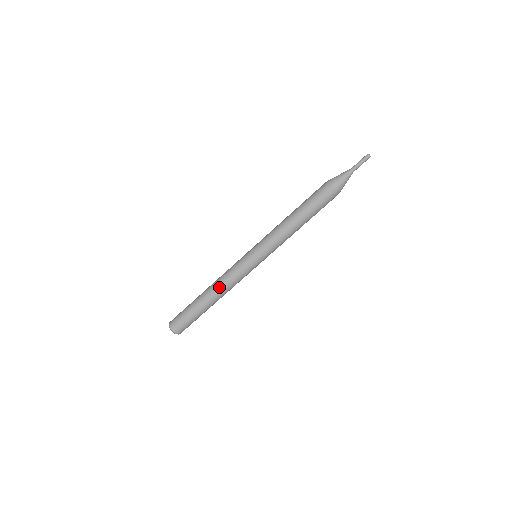
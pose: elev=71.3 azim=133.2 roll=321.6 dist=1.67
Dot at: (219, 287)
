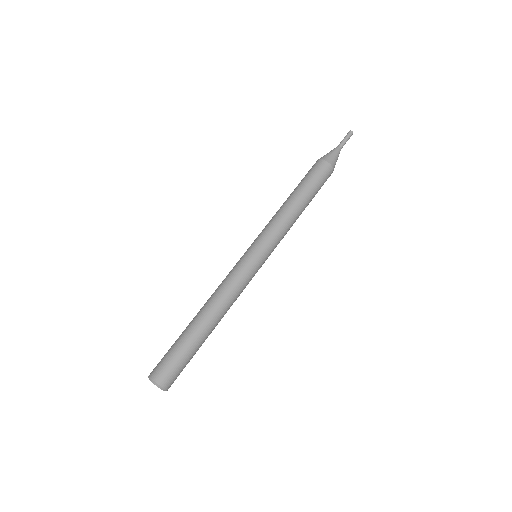
Dot at: (212, 298)
